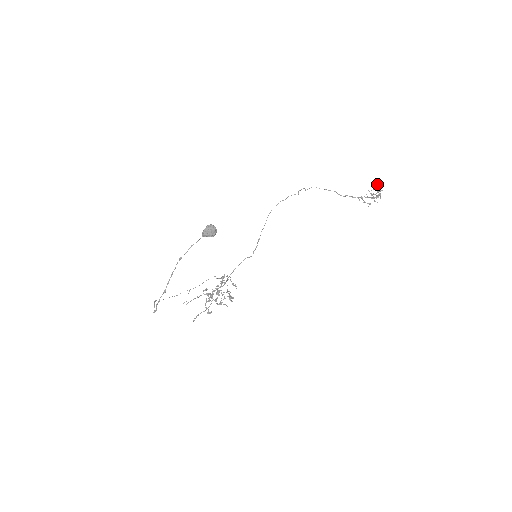
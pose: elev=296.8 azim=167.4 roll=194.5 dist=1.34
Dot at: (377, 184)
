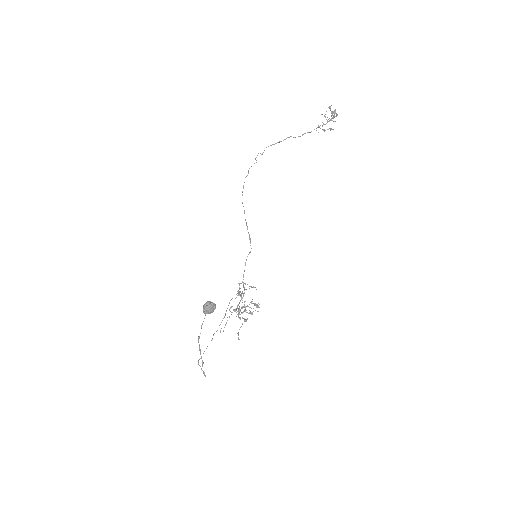
Dot at: occluded
